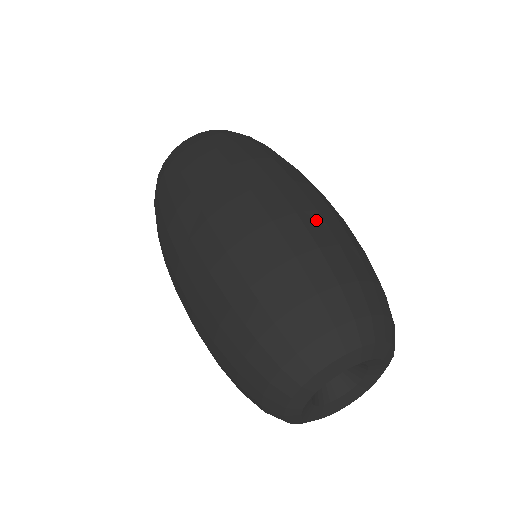
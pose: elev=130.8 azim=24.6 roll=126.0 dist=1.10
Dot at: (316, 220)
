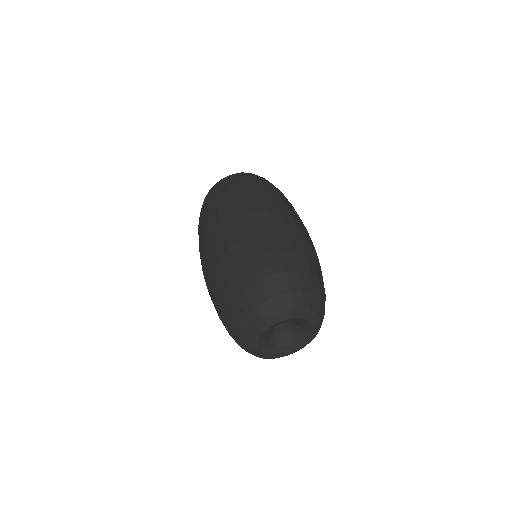
Dot at: (284, 234)
